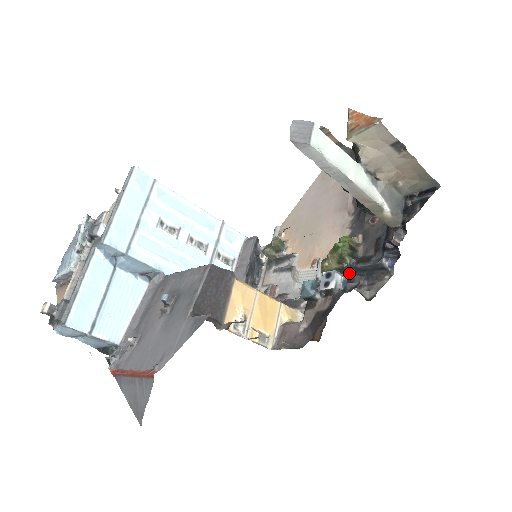
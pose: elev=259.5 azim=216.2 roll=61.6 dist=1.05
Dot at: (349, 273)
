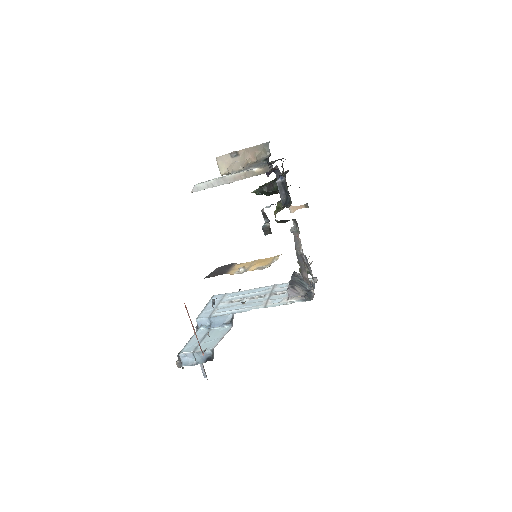
Dot at: (284, 206)
